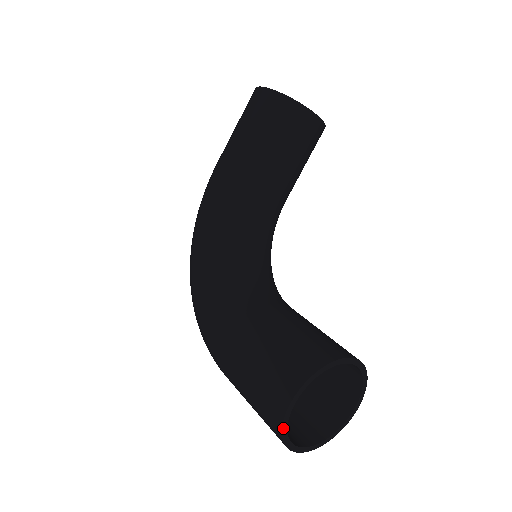
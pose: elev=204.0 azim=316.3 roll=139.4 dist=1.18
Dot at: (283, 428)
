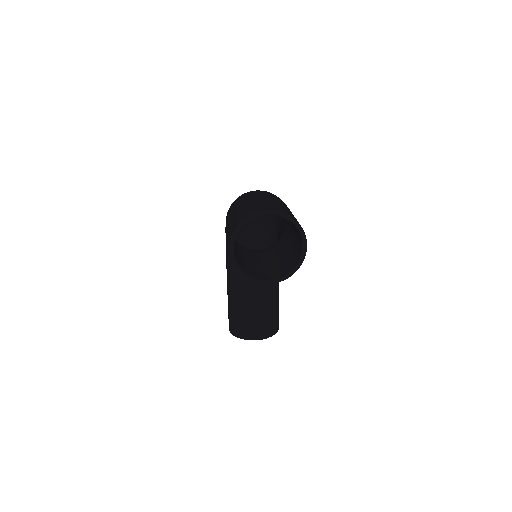
Dot at: occluded
